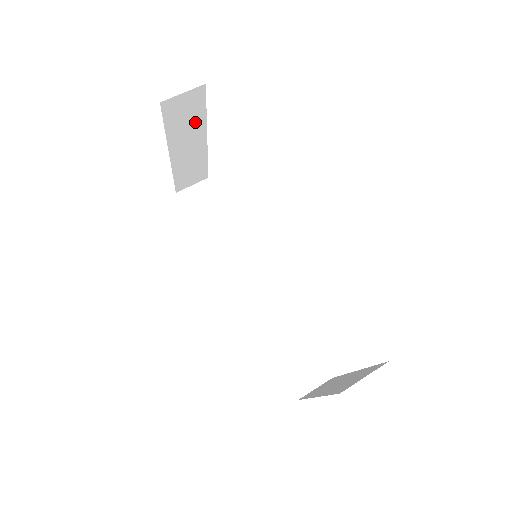
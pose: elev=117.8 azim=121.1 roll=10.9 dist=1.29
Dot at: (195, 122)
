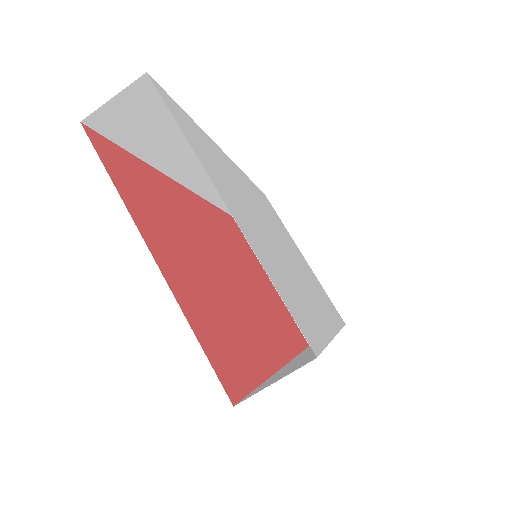
Dot at: occluded
